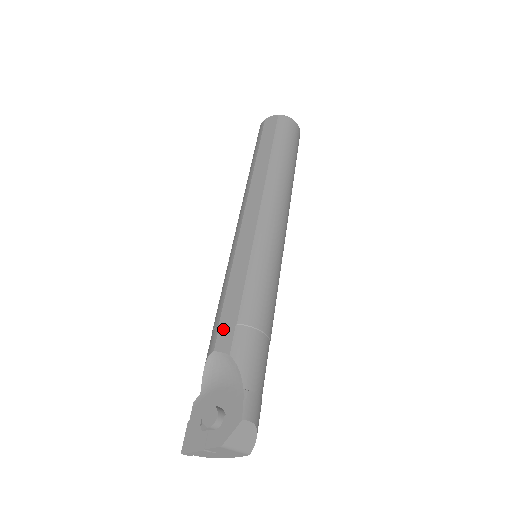
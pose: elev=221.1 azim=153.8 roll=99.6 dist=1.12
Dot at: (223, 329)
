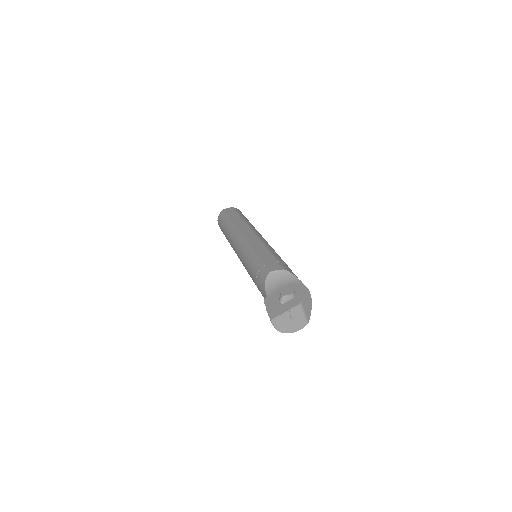
Dot at: (270, 264)
